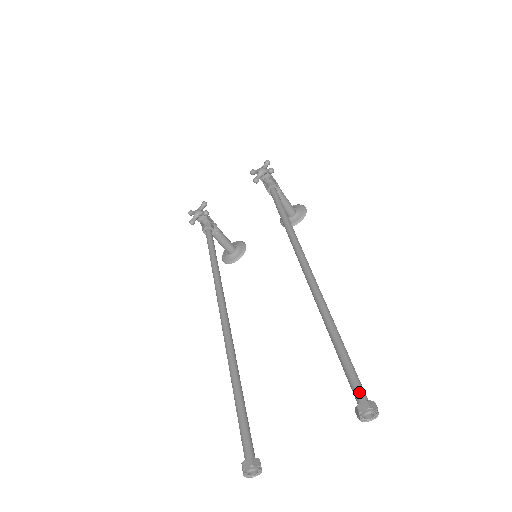
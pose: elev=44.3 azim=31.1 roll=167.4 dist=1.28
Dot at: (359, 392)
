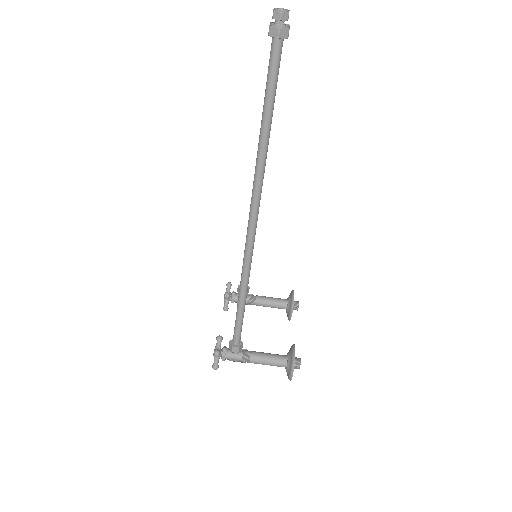
Dot at: occluded
